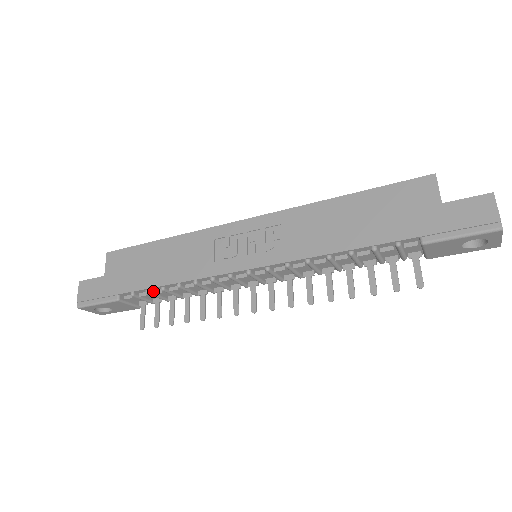
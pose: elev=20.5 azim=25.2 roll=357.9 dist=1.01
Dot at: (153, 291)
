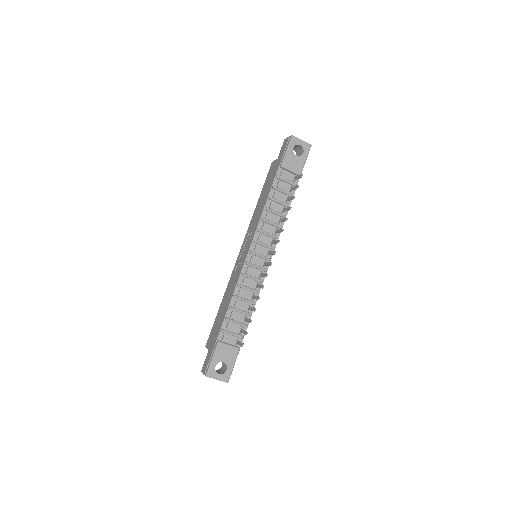
Dot at: (230, 319)
